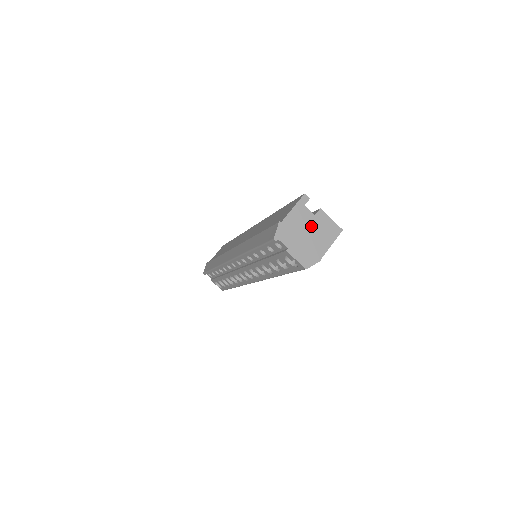
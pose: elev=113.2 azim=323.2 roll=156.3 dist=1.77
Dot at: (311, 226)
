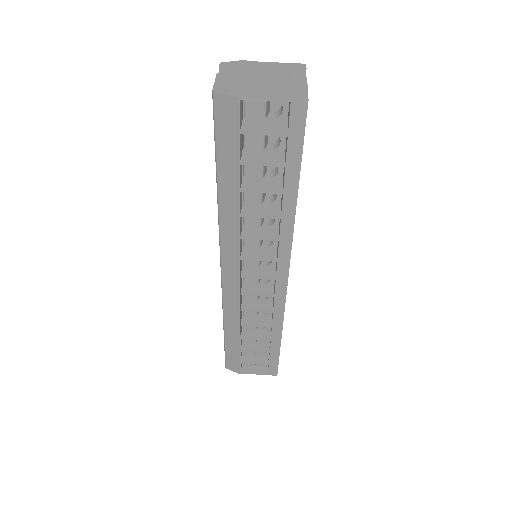
Dot at: (274, 78)
